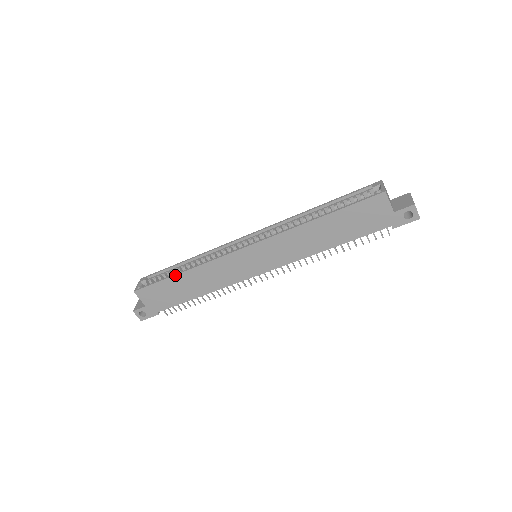
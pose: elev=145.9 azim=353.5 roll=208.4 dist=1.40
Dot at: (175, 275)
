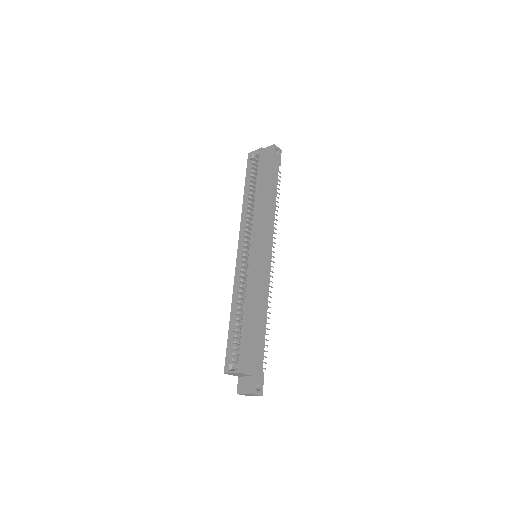
Dot at: (245, 320)
